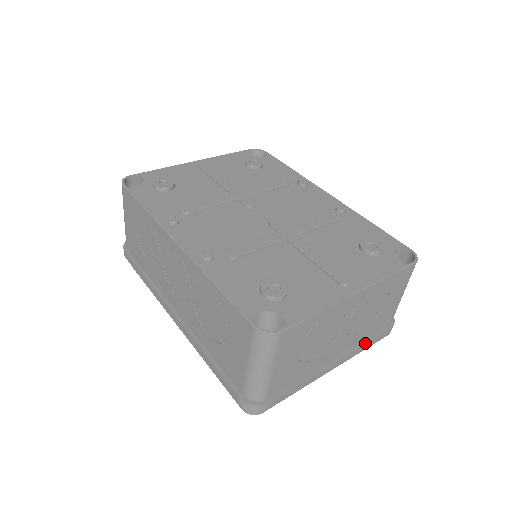
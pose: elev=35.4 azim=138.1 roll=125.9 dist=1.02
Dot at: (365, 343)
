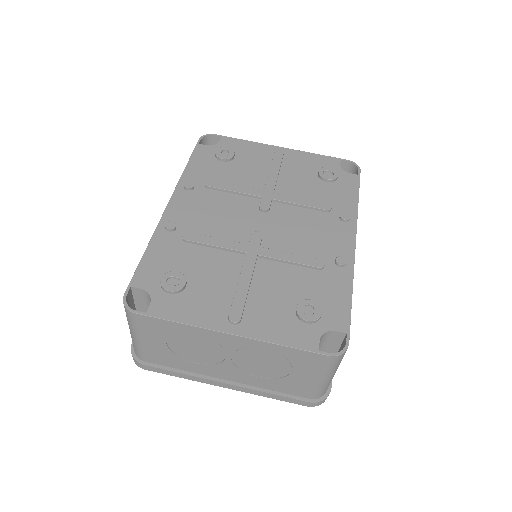
Dot at: (269, 392)
